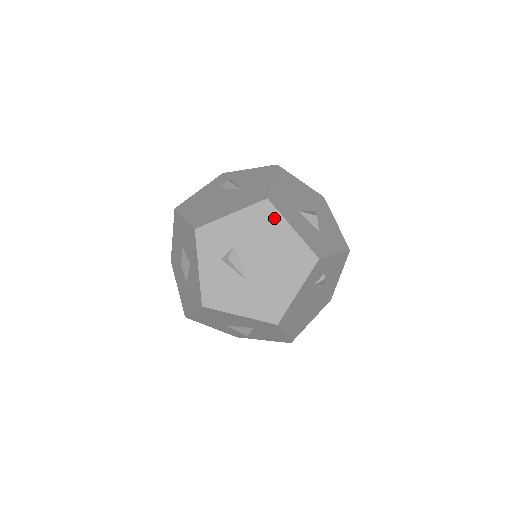
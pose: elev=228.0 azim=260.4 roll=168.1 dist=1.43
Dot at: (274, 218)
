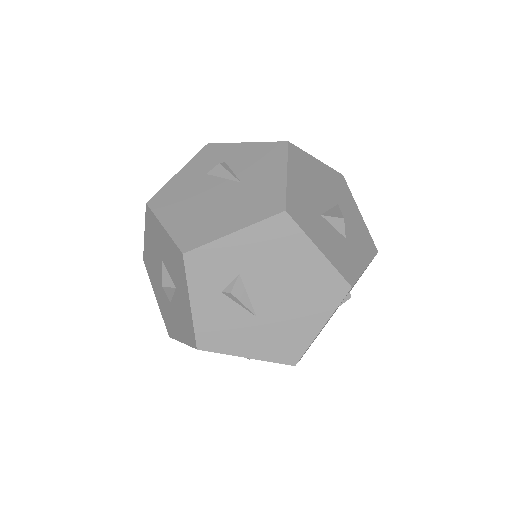
Dot at: (294, 237)
